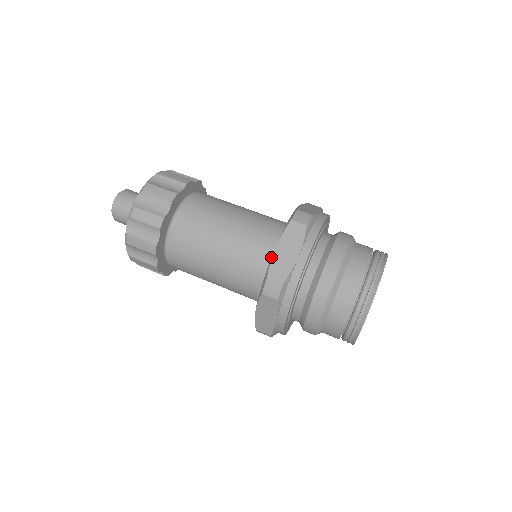
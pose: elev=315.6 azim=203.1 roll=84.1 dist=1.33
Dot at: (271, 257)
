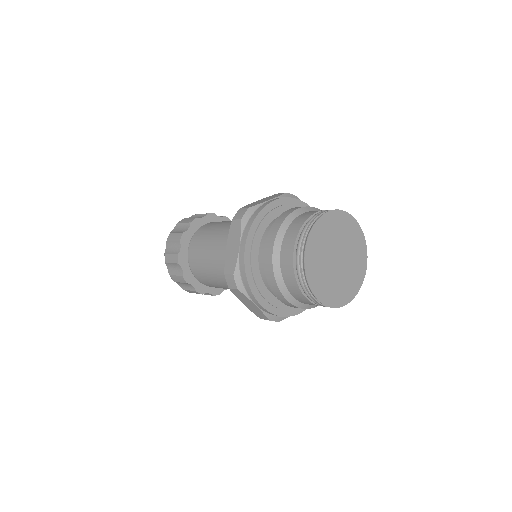
Dot at: occluded
